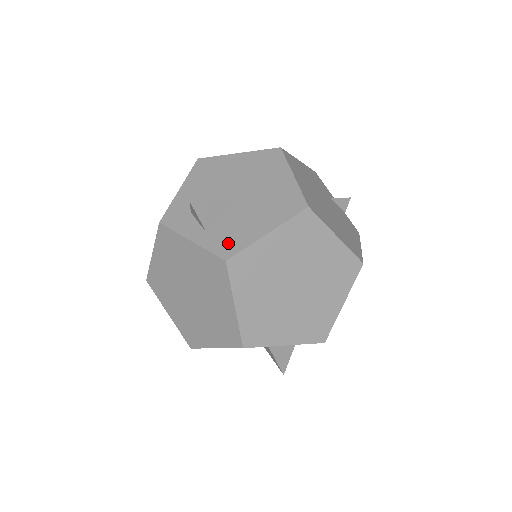
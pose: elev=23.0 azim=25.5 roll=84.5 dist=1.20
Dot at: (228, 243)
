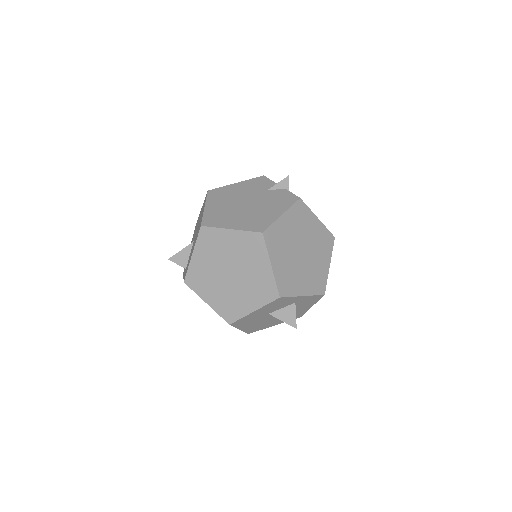
Dot at: (186, 271)
